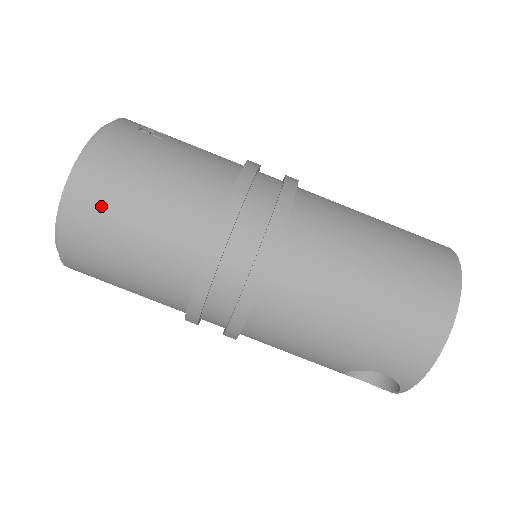
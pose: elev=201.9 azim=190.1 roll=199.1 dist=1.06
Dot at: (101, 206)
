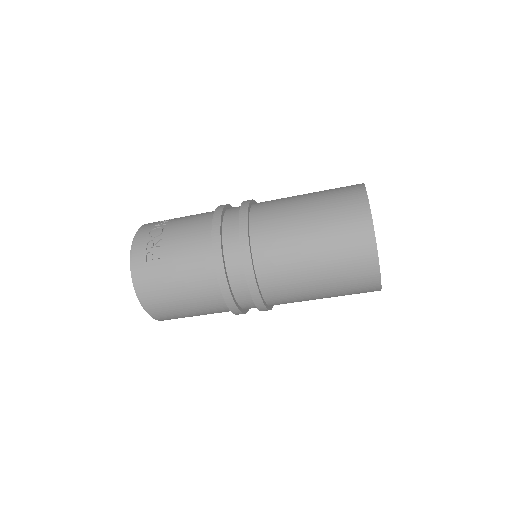
Dot at: (168, 313)
